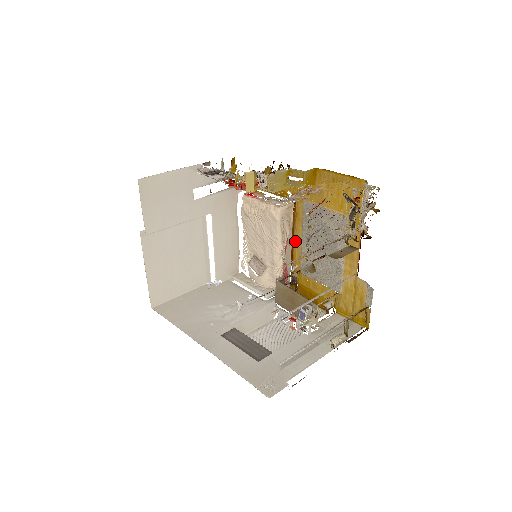
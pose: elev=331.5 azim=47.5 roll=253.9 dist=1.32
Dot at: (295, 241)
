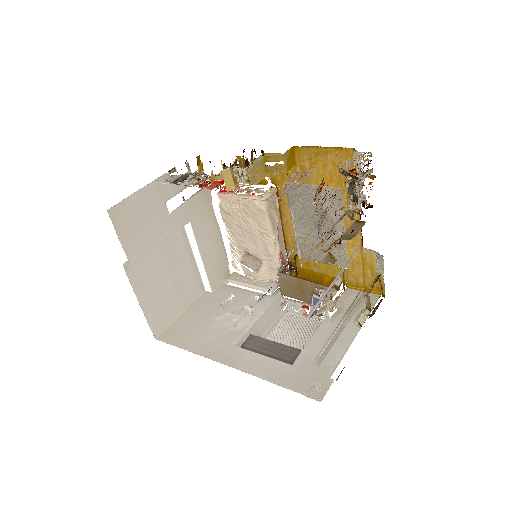
Dot at: (285, 226)
